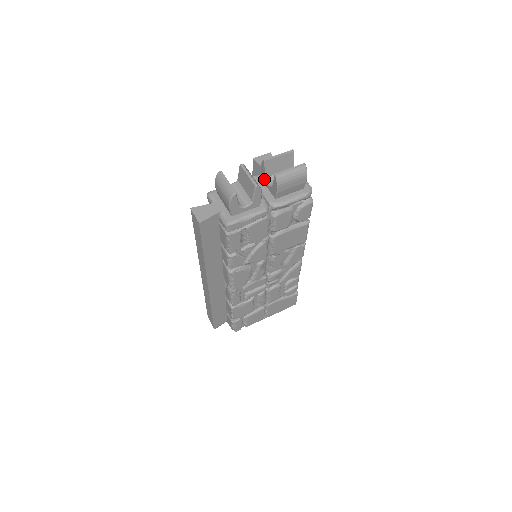
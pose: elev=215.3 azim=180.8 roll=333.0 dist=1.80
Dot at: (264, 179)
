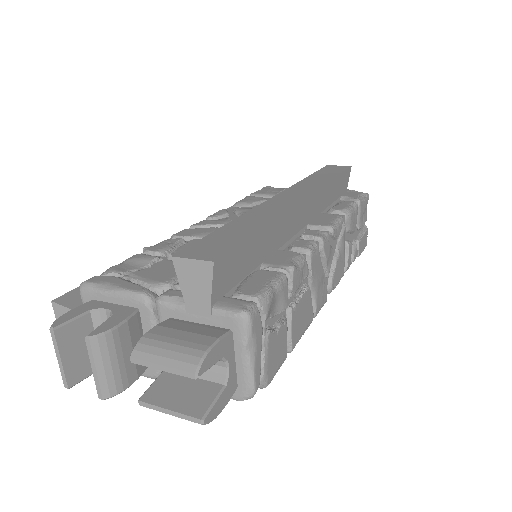
Dot at: occluded
